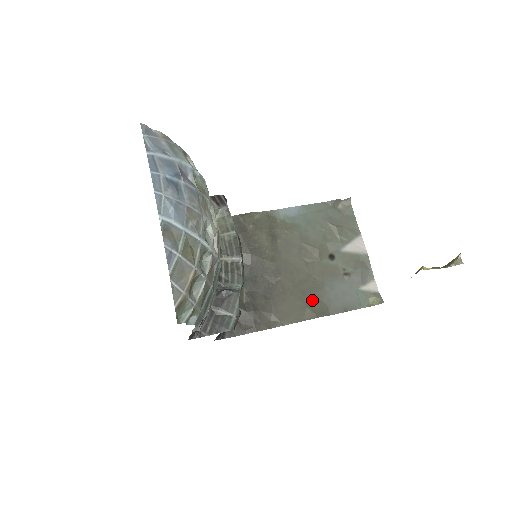
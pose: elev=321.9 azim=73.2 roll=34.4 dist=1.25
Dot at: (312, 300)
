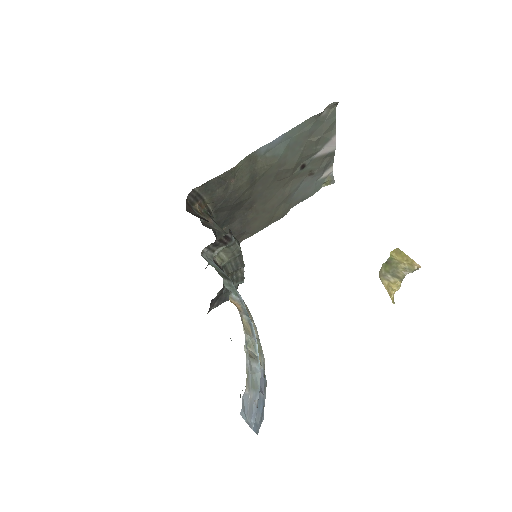
Dot at: (279, 208)
